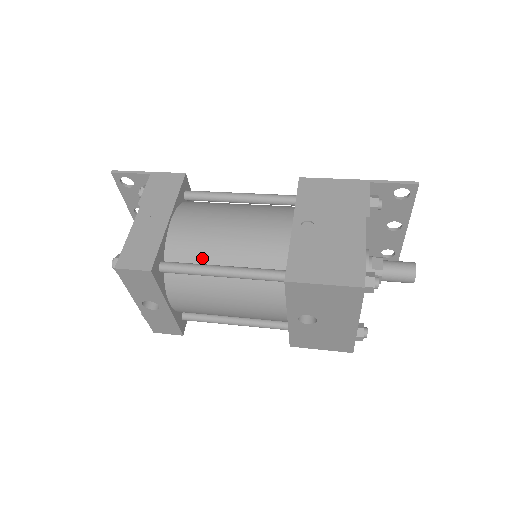
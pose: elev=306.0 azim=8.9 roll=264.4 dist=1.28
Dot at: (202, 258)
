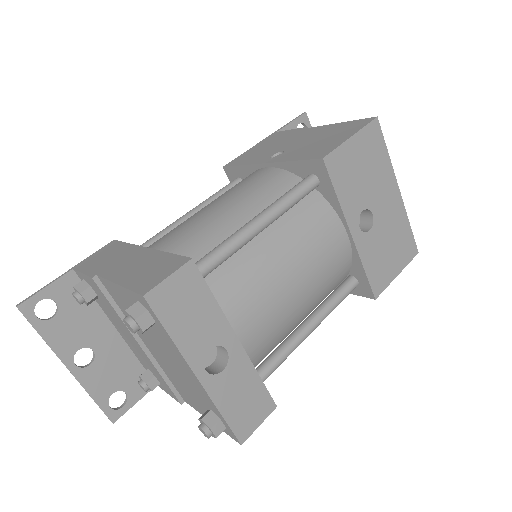
Dot at: (224, 238)
